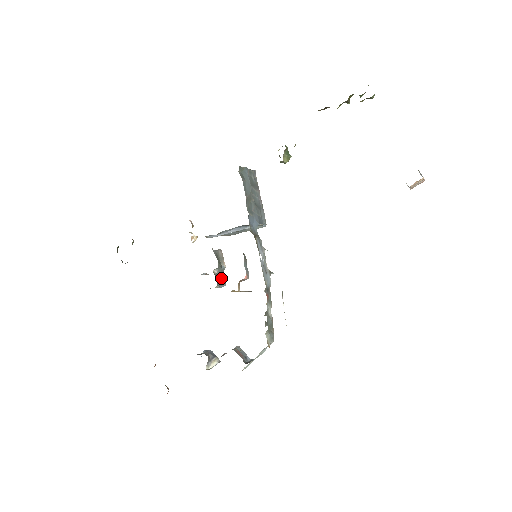
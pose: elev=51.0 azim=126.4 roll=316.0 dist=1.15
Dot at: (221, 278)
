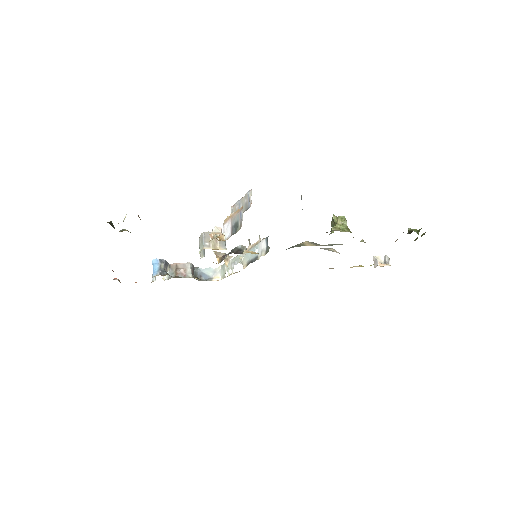
Dot at: occluded
